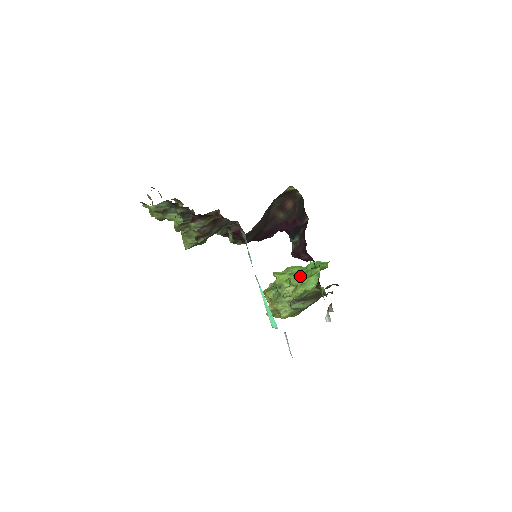
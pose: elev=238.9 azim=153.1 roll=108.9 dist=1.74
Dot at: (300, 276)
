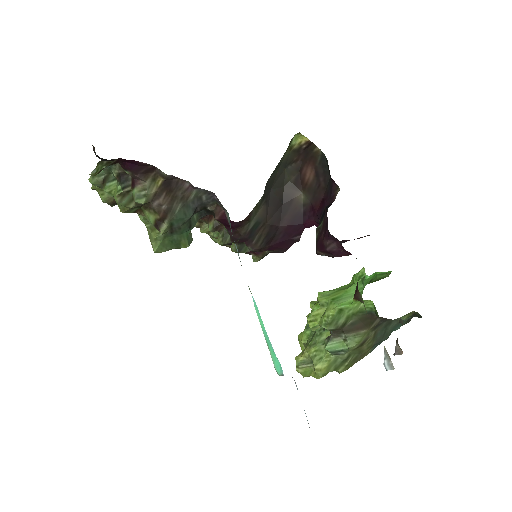
Dot at: occluded
